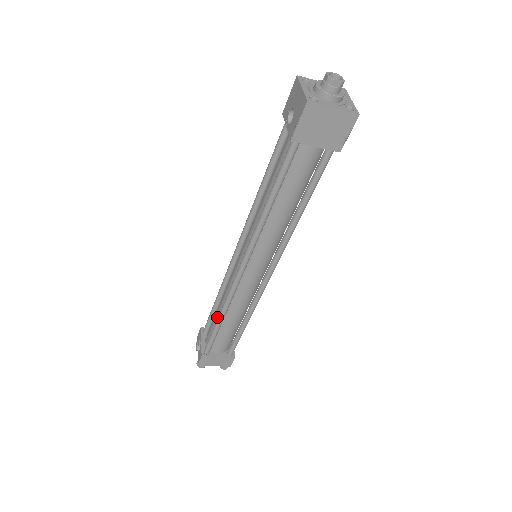
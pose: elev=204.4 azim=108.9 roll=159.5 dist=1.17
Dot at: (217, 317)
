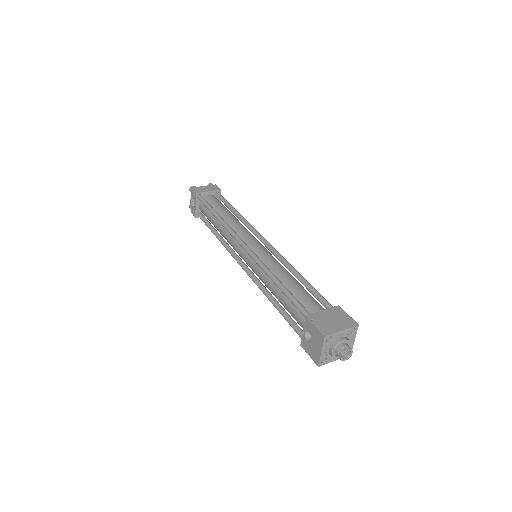
Dot at: (214, 225)
